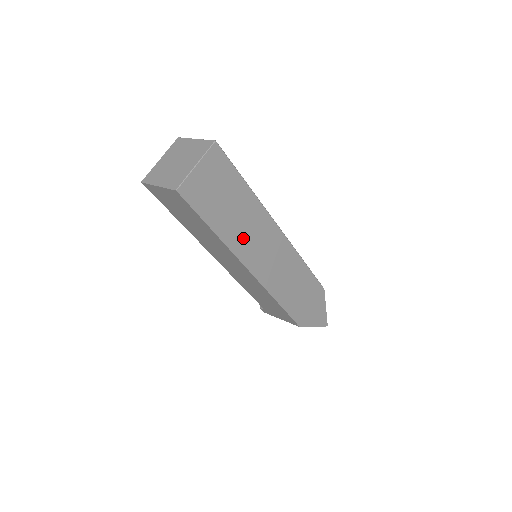
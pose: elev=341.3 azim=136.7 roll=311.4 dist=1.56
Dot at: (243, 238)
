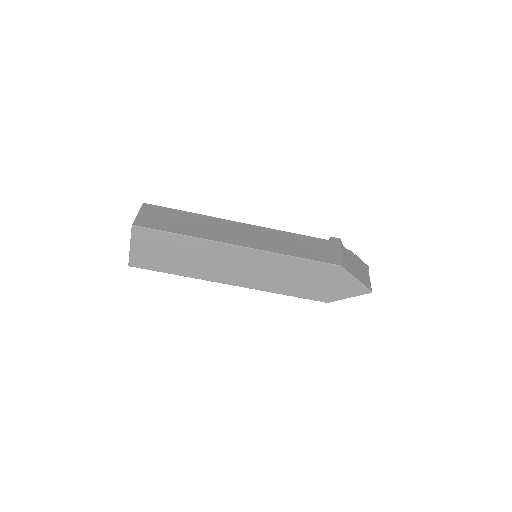
Dot at: (206, 268)
